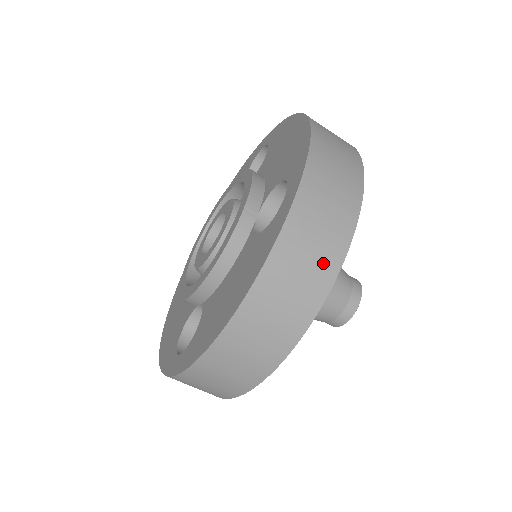
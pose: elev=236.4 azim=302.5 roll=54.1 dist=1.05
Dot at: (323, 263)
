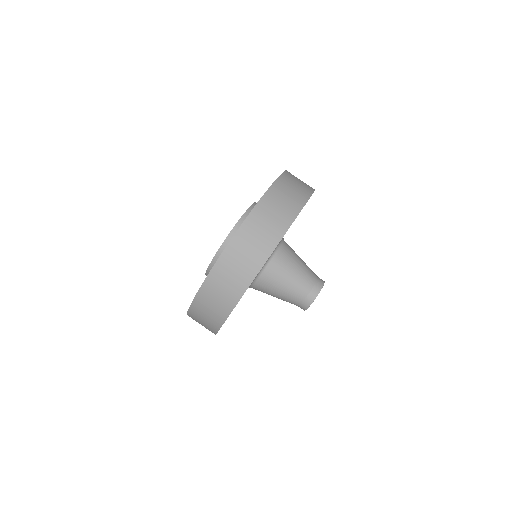
Dot at: (239, 281)
